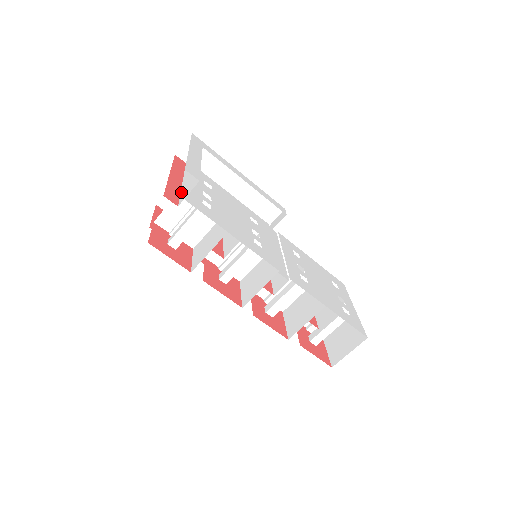
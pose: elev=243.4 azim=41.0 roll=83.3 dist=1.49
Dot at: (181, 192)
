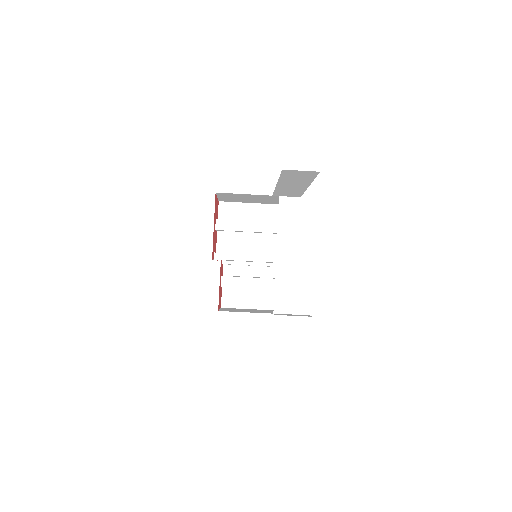
Dot at: (277, 279)
